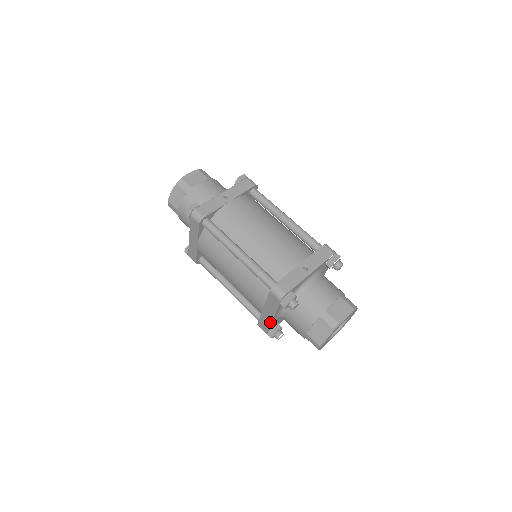
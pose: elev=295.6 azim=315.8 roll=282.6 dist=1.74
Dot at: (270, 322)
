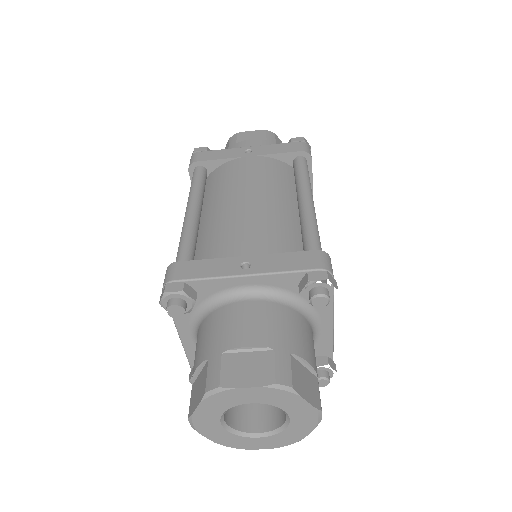
Dot at: (183, 345)
